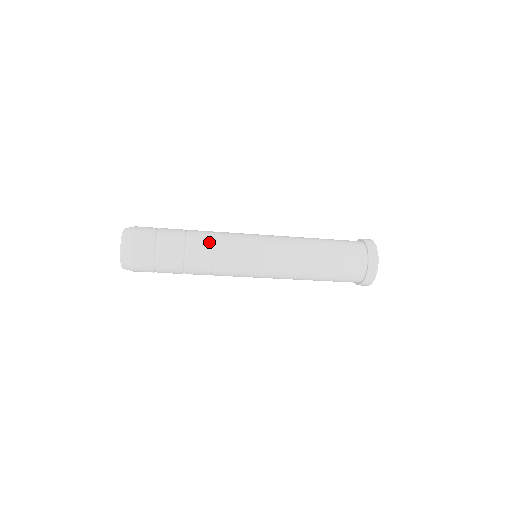
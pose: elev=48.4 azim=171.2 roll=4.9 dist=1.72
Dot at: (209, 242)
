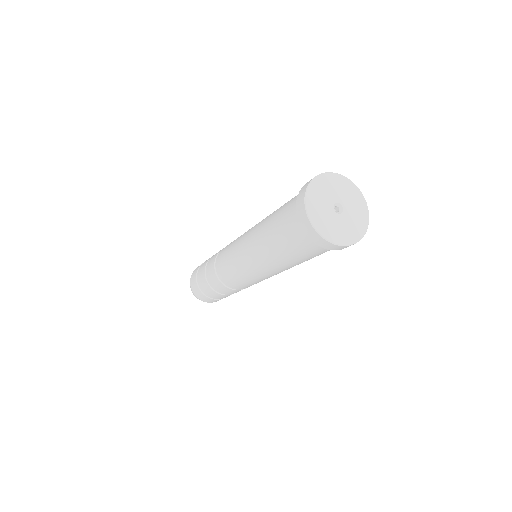
Dot at: (214, 260)
